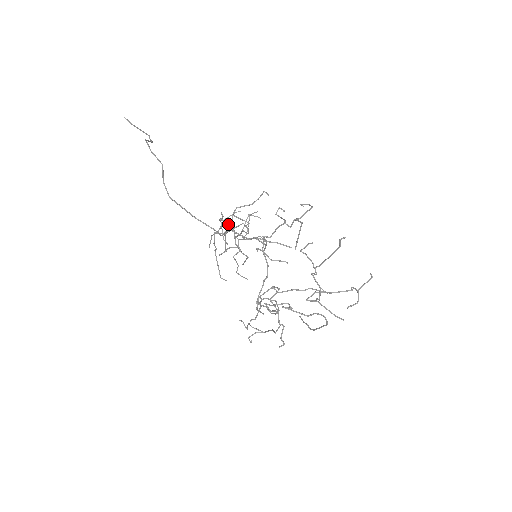
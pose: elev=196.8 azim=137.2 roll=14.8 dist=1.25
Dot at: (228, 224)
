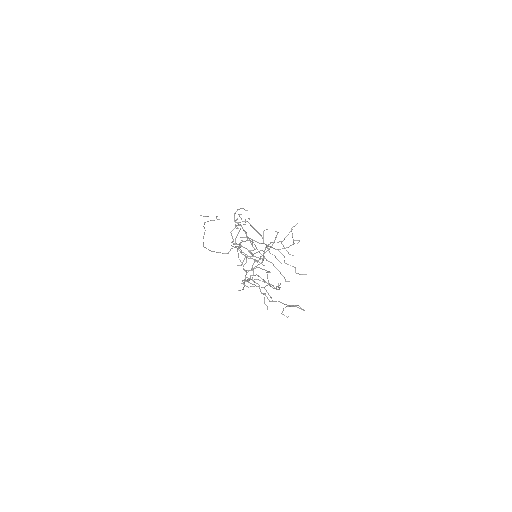
Dot at: occluded
